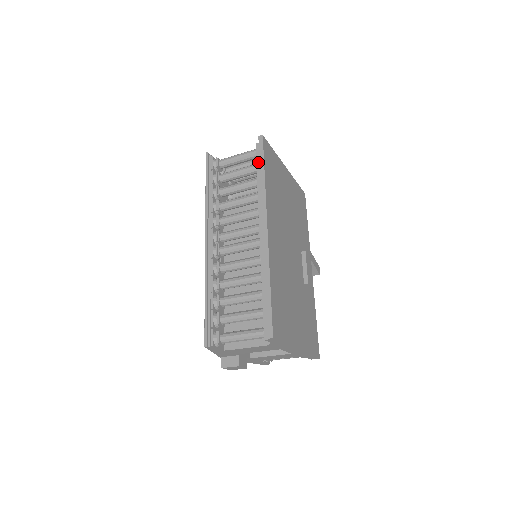
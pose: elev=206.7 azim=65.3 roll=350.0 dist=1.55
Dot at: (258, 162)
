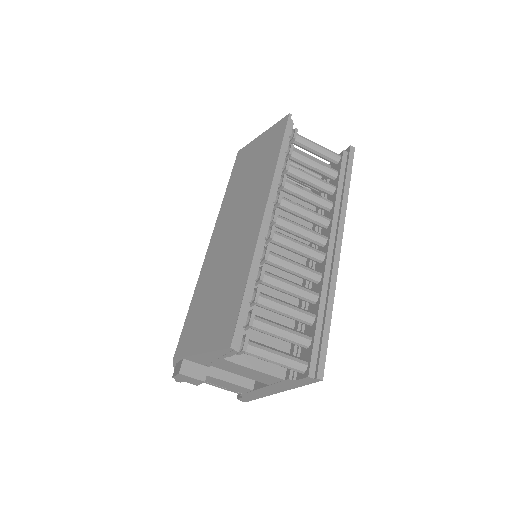
Dot at: (343, 170)
